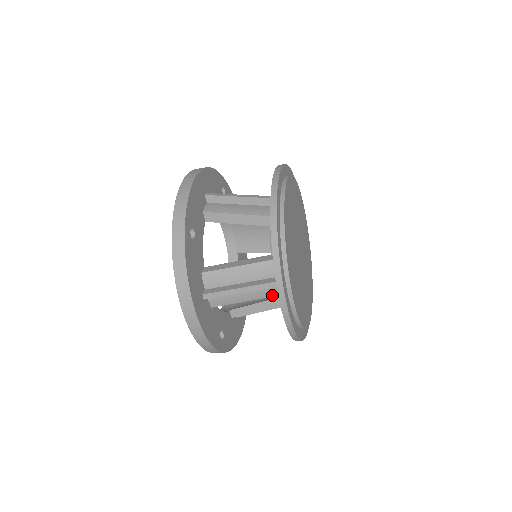
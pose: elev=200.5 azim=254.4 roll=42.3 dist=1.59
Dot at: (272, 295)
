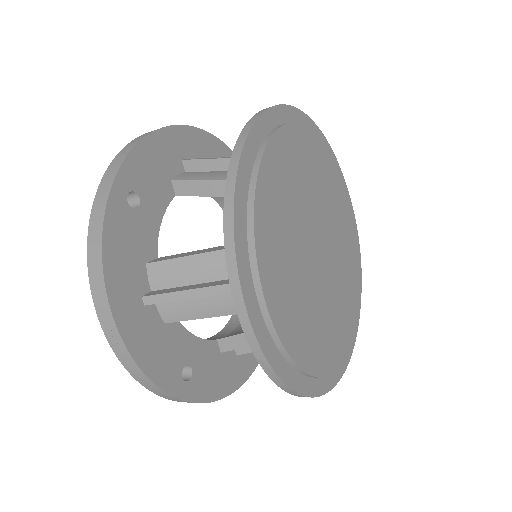
Dot at: occluded
